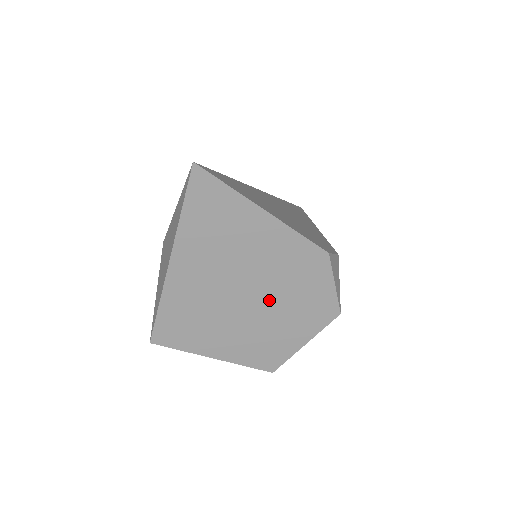
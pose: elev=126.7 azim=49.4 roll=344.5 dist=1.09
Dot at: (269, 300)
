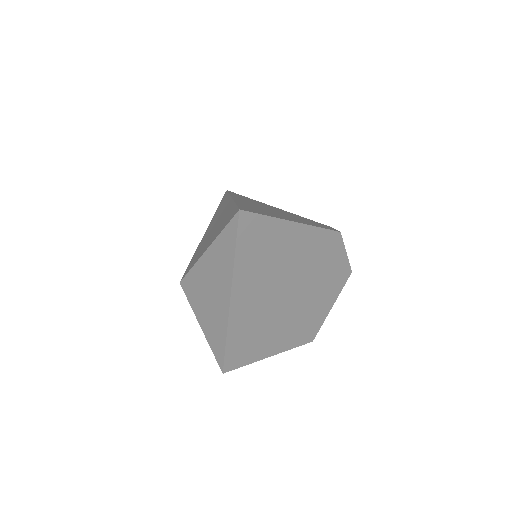
Dot at: (305, 289)
